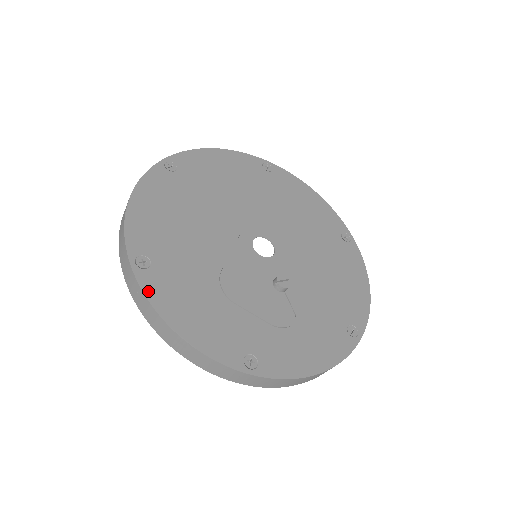
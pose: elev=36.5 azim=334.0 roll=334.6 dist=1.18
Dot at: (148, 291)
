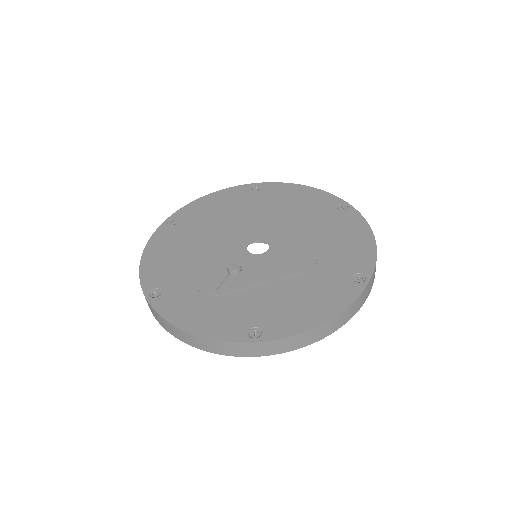
Dot at: (156, 234)
